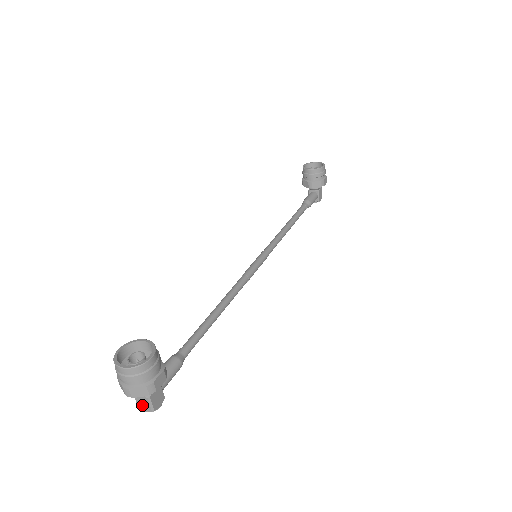
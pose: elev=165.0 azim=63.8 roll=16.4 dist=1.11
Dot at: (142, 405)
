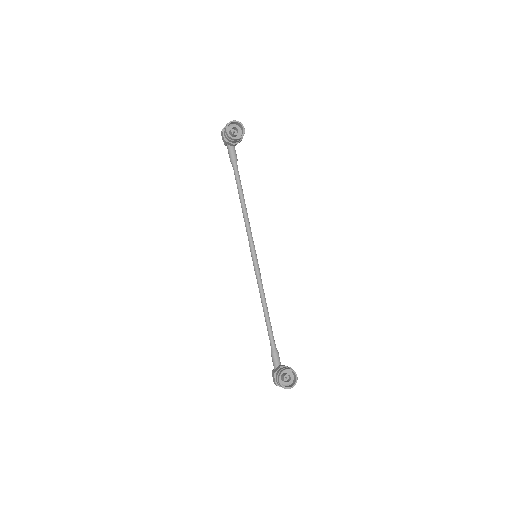
Dot at: occluded
